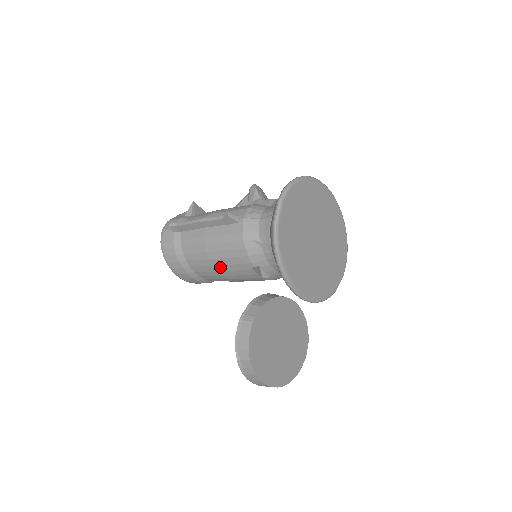
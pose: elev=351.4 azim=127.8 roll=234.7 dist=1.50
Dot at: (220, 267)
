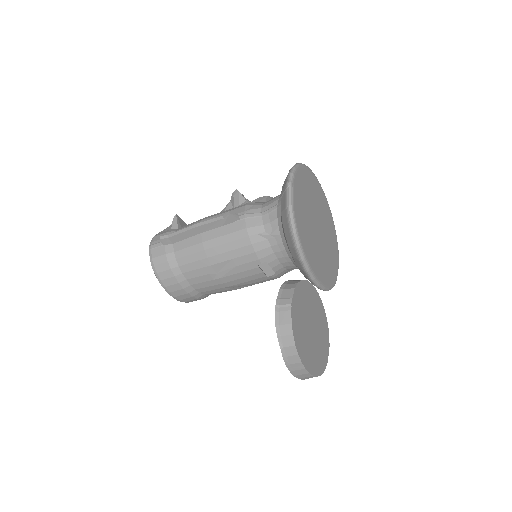
Dot at: (222, 272)
